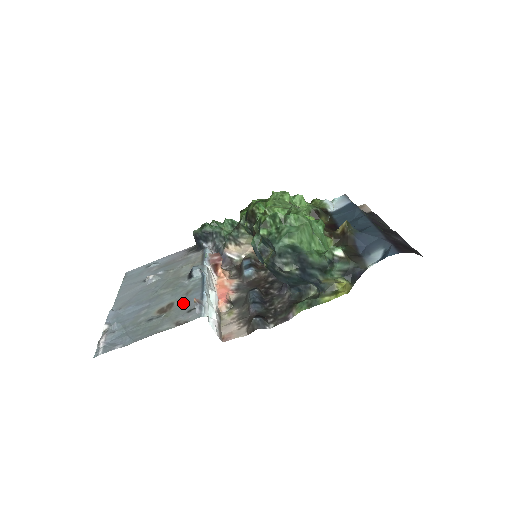
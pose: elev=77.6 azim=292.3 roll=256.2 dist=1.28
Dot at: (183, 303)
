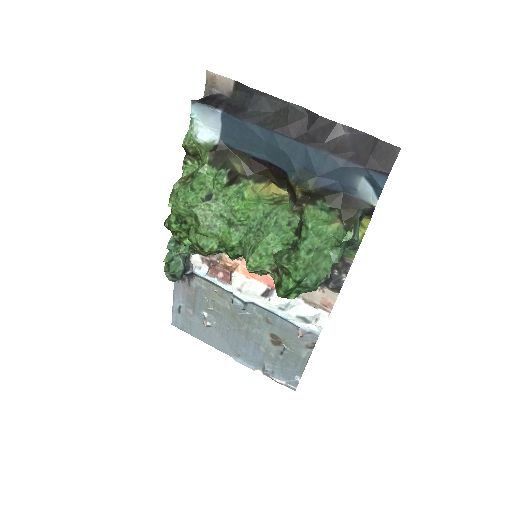
Dot at: (282, 331)
